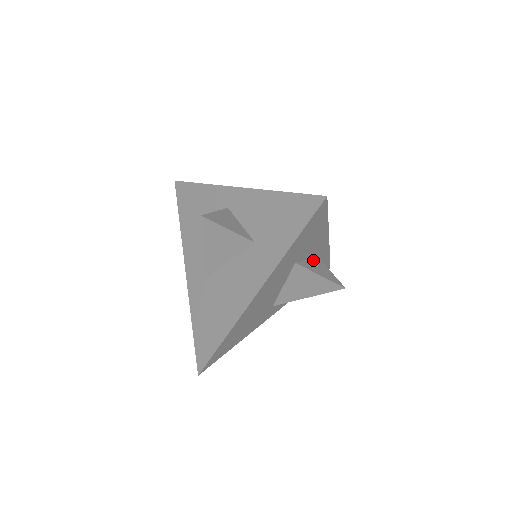
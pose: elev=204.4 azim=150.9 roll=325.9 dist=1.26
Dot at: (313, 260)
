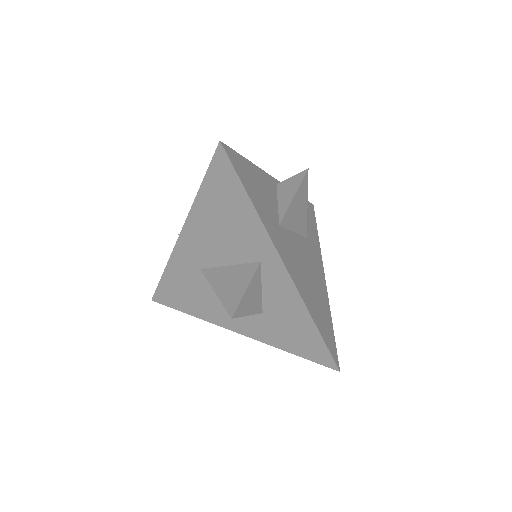
Dot at: occluded
